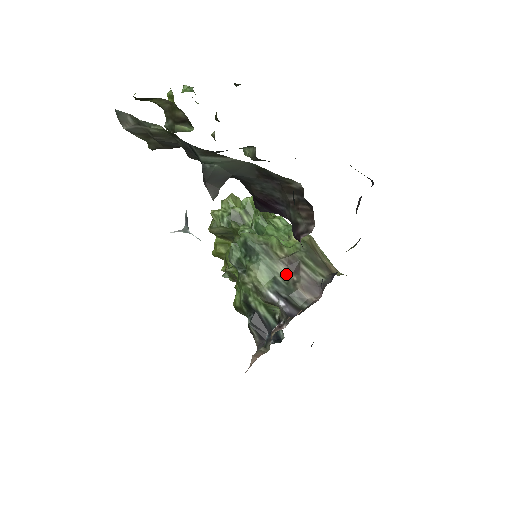
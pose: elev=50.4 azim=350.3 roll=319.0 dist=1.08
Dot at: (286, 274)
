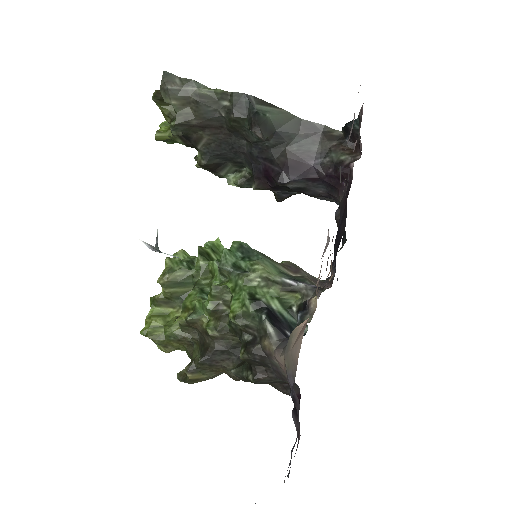
Dot at: (289, 273)
